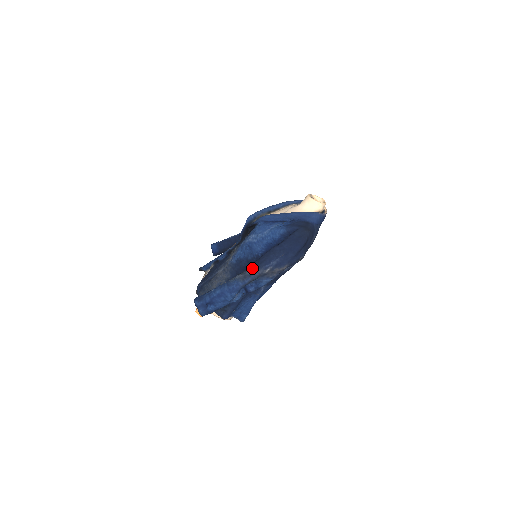
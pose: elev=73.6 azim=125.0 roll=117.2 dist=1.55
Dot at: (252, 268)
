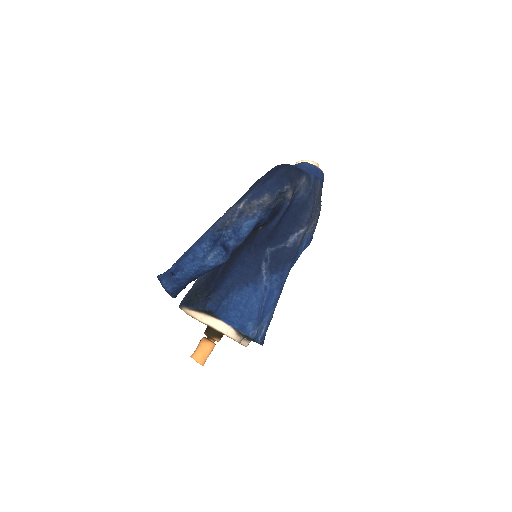
Dot at: occluded
